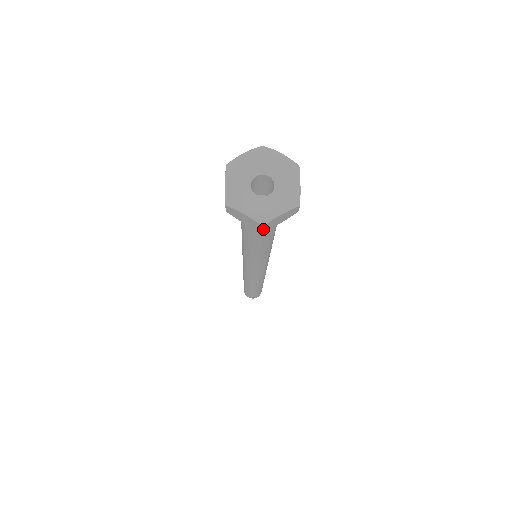
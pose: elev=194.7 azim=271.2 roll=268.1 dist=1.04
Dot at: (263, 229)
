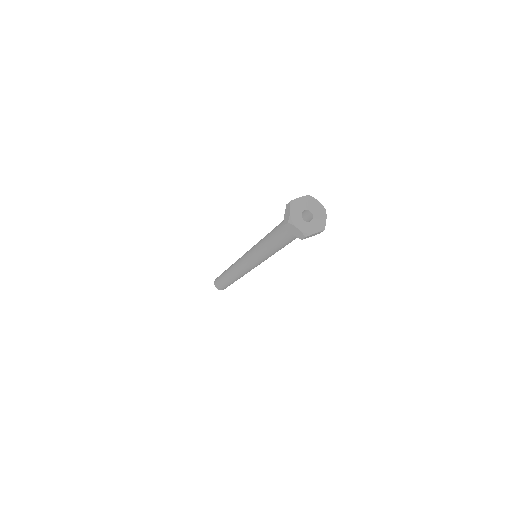
Dot at: occluded
